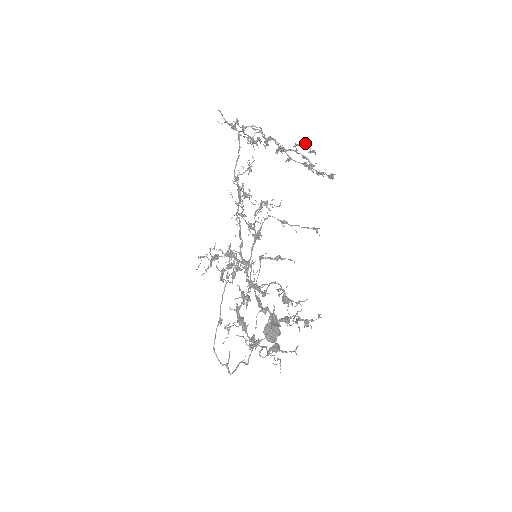
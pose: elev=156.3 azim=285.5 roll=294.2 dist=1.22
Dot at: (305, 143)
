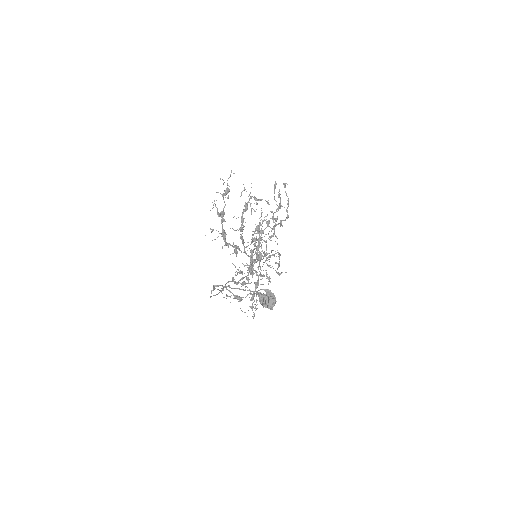
Dot at: occluded
